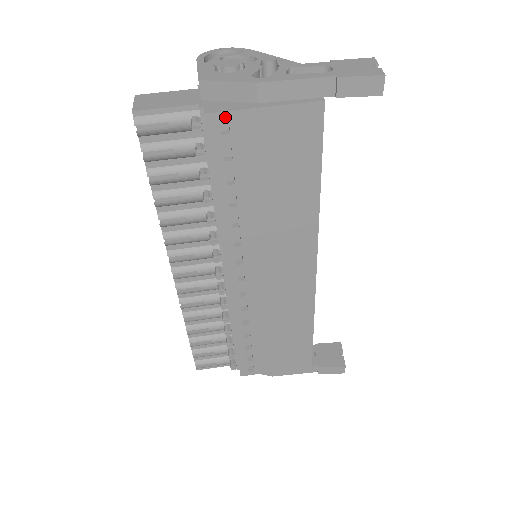
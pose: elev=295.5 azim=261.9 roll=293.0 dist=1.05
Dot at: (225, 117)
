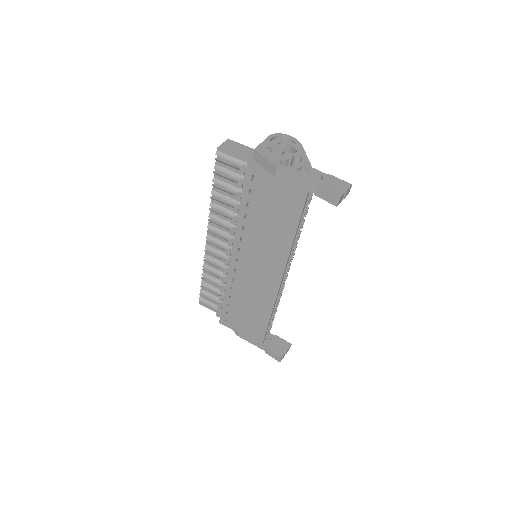
Dot at: (255, 174)
